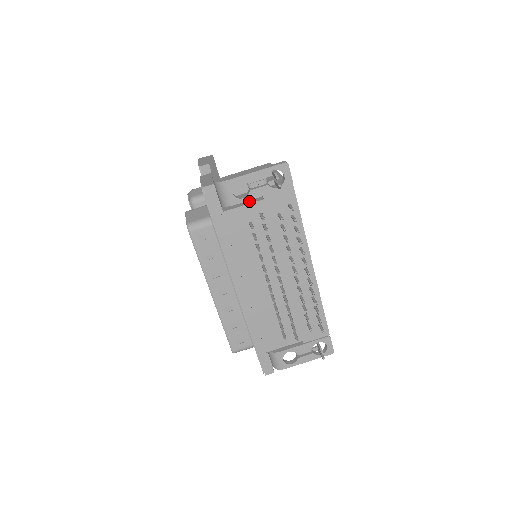
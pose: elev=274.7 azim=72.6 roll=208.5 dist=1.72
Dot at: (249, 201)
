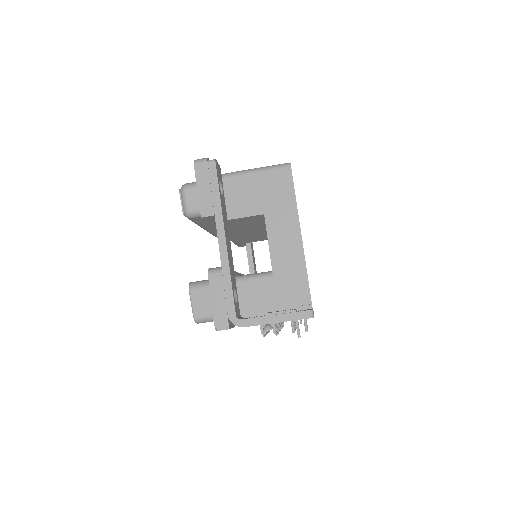
Dot at: (263, 314)
